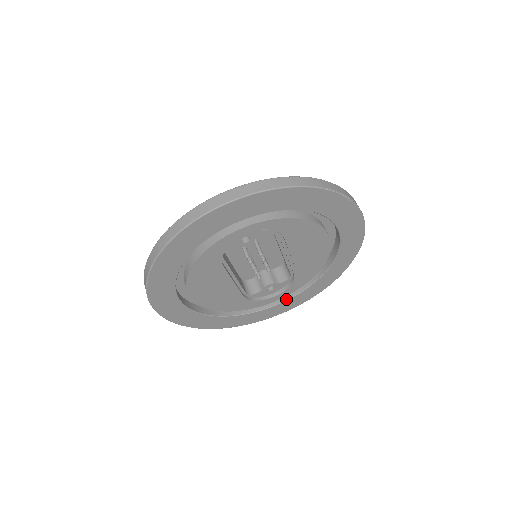
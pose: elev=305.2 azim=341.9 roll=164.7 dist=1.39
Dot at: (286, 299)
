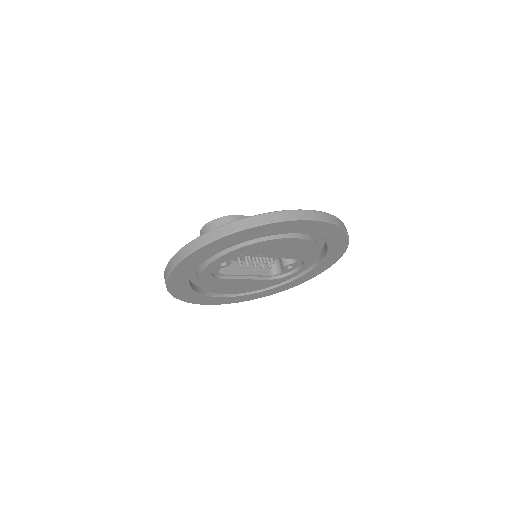
Dot at: (314, 266)
